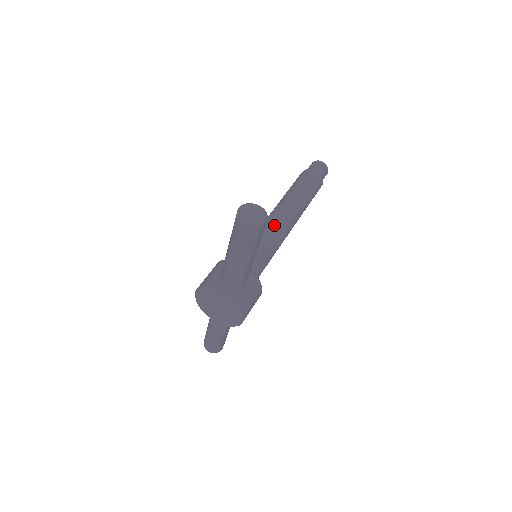
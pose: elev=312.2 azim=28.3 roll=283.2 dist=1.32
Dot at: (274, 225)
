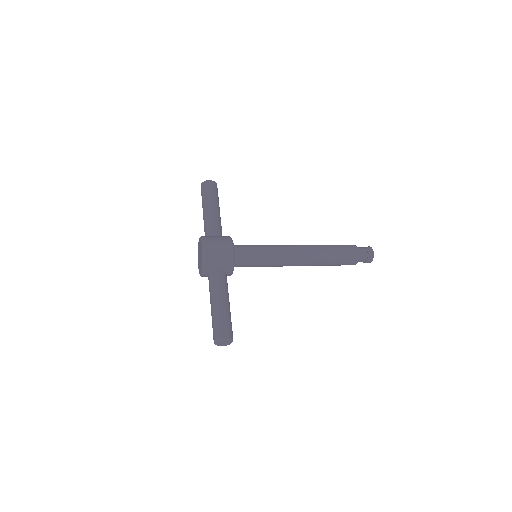
Dot at: occluded
